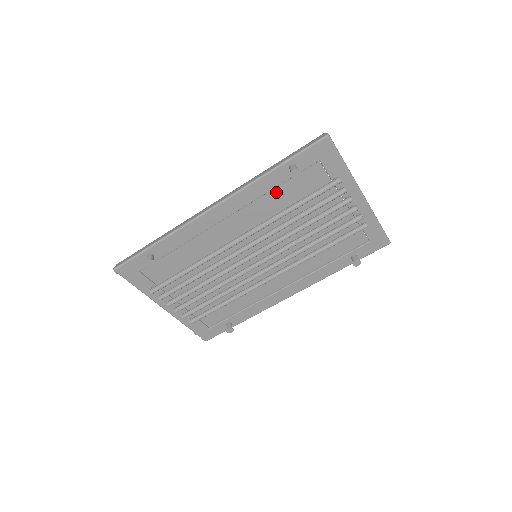
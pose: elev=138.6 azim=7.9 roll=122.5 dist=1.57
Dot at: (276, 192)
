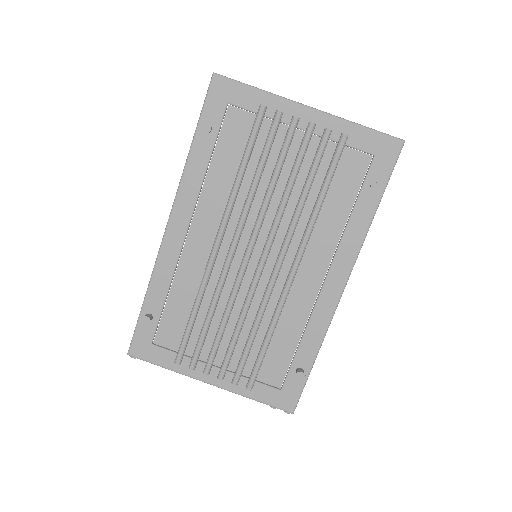
Dot at: (215, 167)
